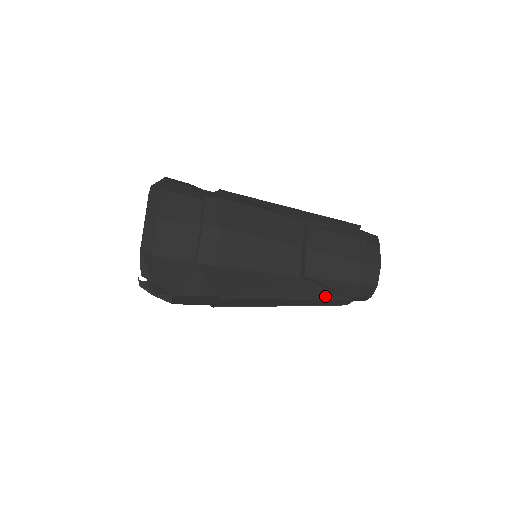
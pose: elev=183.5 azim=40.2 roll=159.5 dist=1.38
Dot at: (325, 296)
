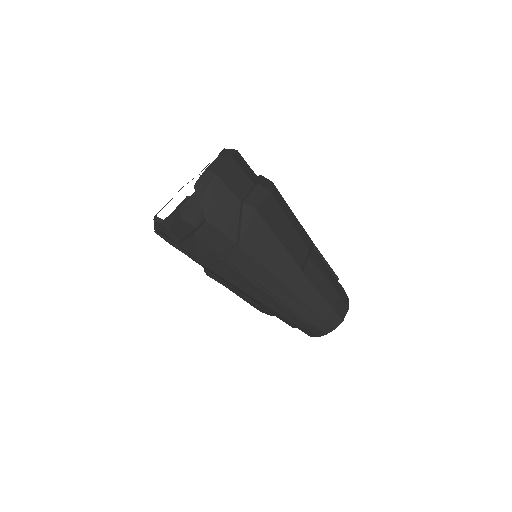
Dot at: (308, 300)
